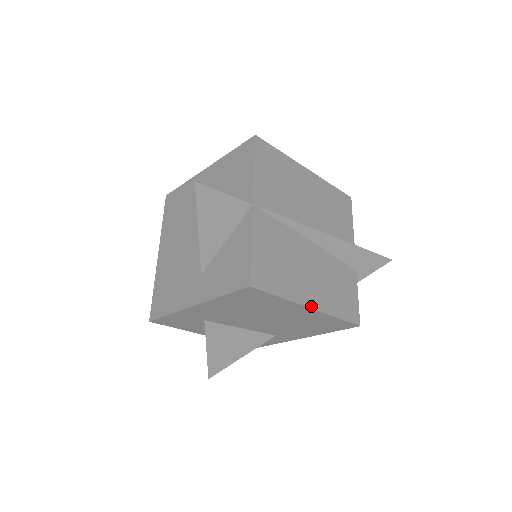
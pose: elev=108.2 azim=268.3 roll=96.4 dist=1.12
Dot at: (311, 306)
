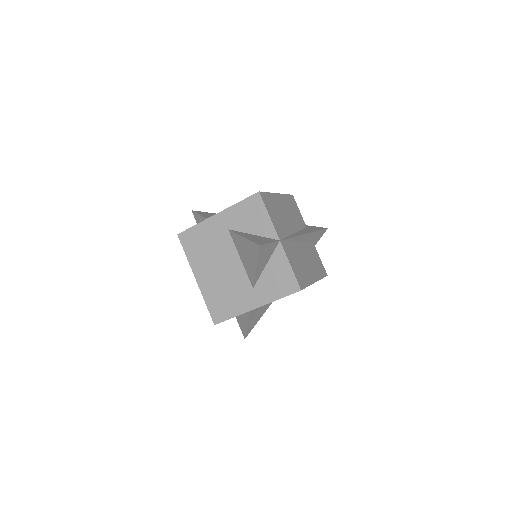
Dot at: (315, 281)
